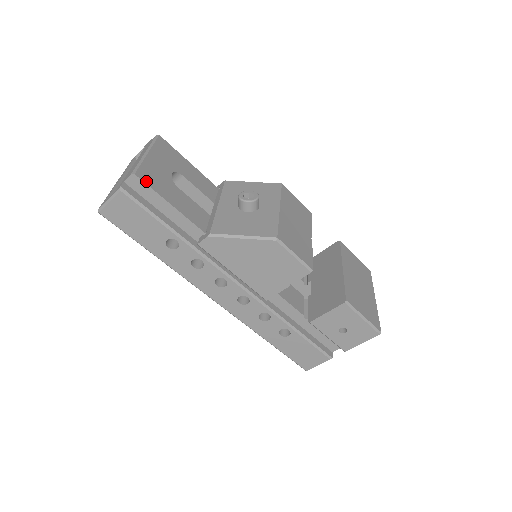
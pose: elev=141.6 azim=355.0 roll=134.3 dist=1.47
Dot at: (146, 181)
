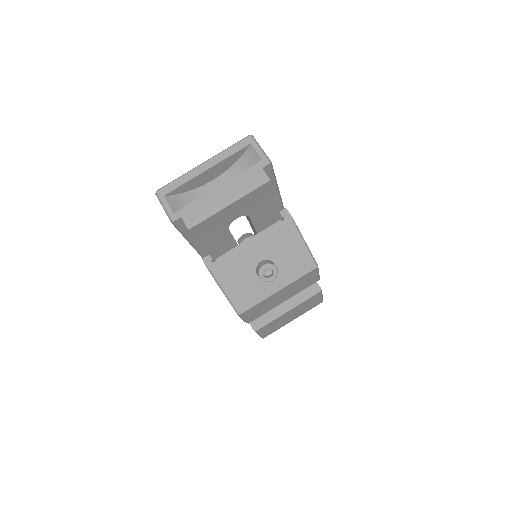
Dot at: (196, 233)
